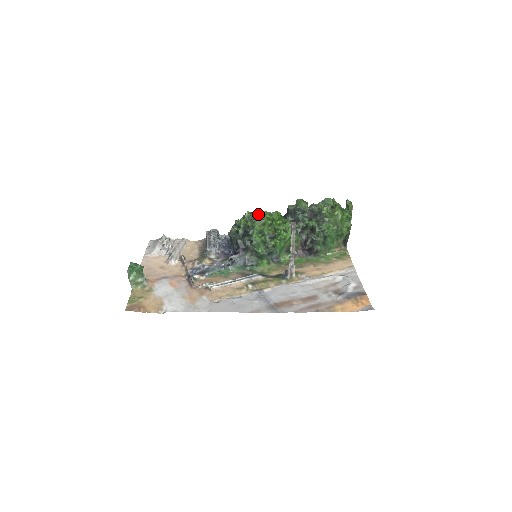
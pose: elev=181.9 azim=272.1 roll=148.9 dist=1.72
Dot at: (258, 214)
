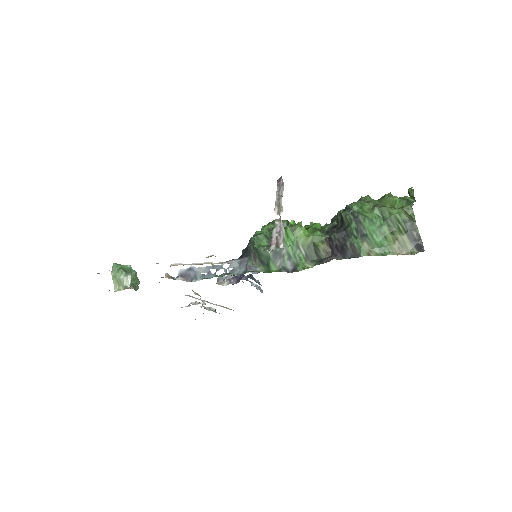
Dot at: occluded
